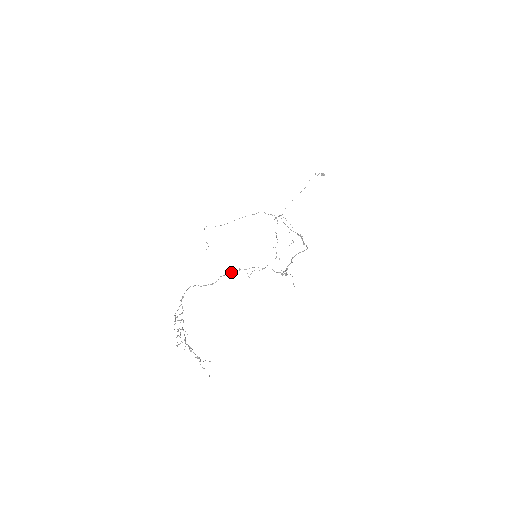
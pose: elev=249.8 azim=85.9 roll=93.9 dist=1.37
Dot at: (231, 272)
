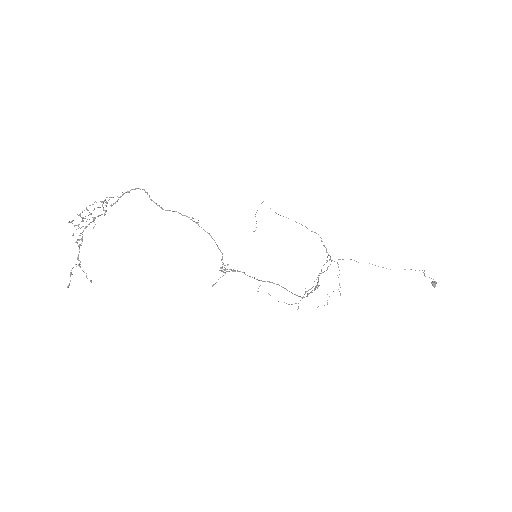
Dot at: (189, 217)
